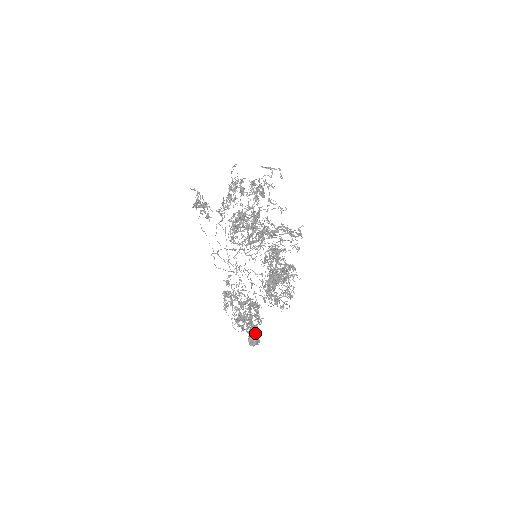
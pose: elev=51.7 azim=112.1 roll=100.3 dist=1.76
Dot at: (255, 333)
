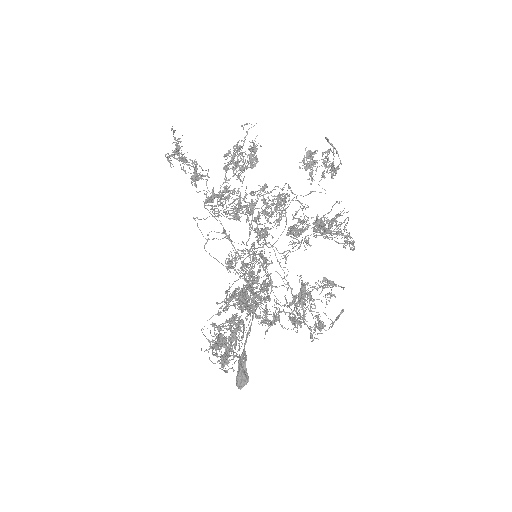
Dot at: occluded
